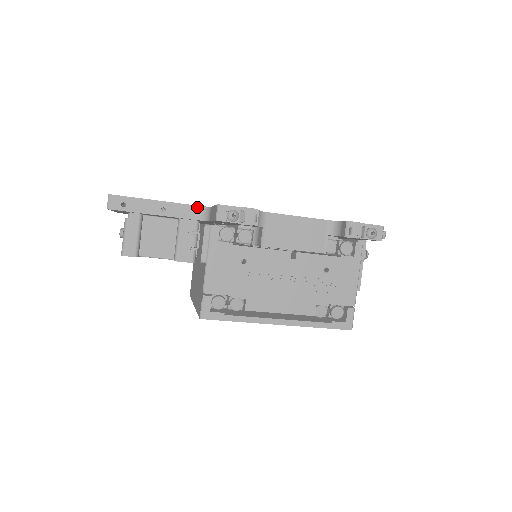
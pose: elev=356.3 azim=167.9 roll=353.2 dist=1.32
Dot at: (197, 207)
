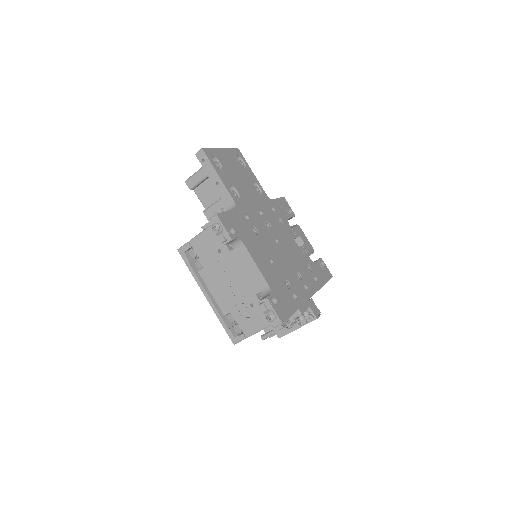
Dot at: (233, 201)
